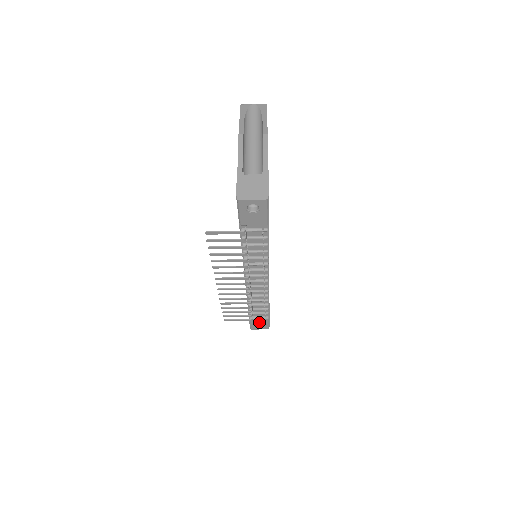
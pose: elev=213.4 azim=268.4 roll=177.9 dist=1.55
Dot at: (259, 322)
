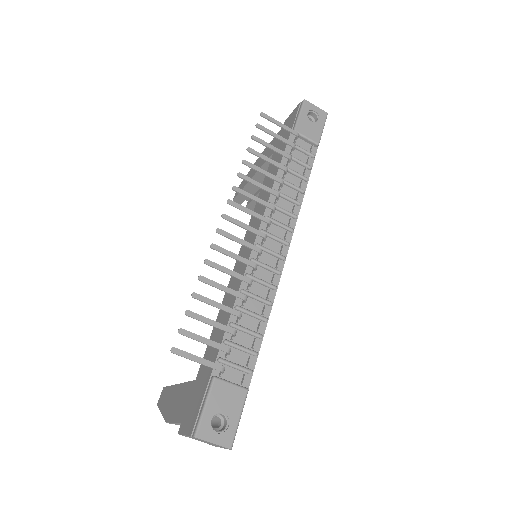
Dot at: (225, 402)
